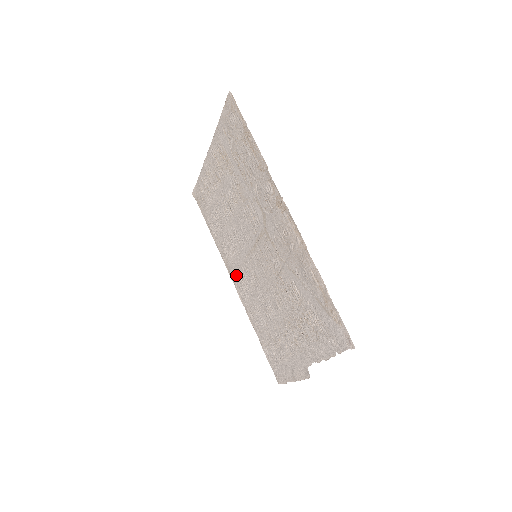
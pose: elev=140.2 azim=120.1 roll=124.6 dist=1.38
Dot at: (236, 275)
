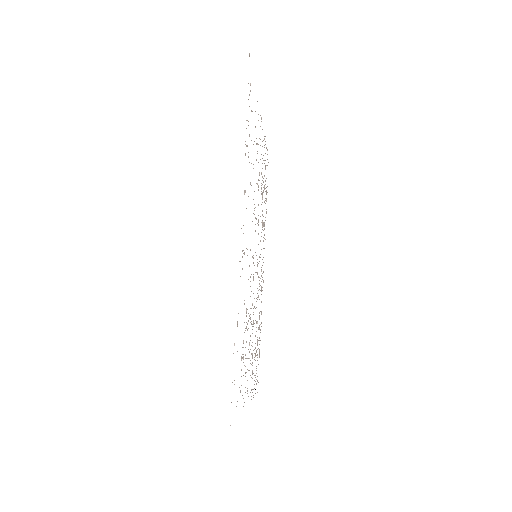
Dot at: (263, 262)
